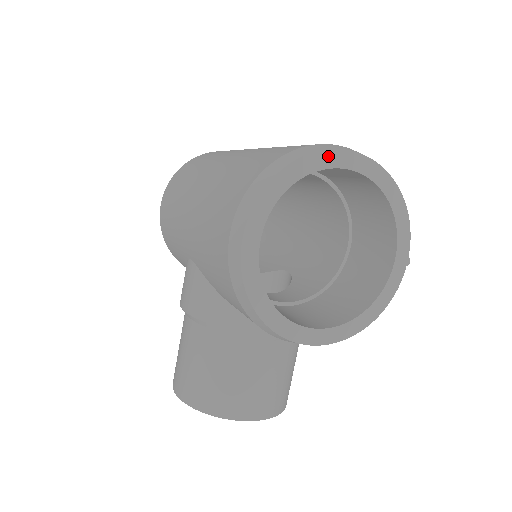
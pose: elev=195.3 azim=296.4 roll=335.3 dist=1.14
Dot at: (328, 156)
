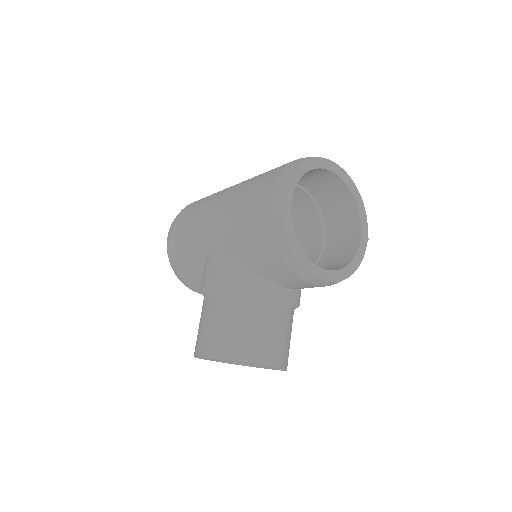
Dot at: (322, 161)
